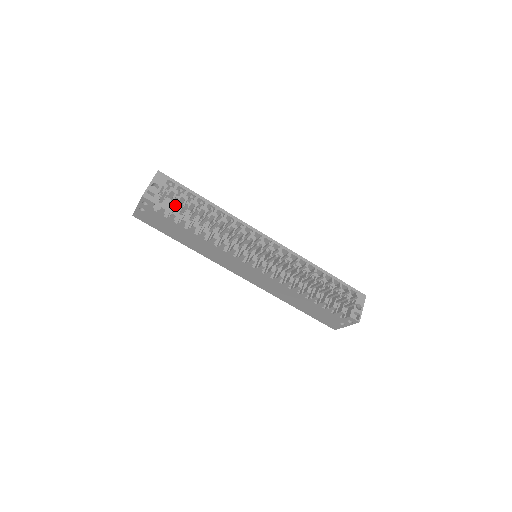
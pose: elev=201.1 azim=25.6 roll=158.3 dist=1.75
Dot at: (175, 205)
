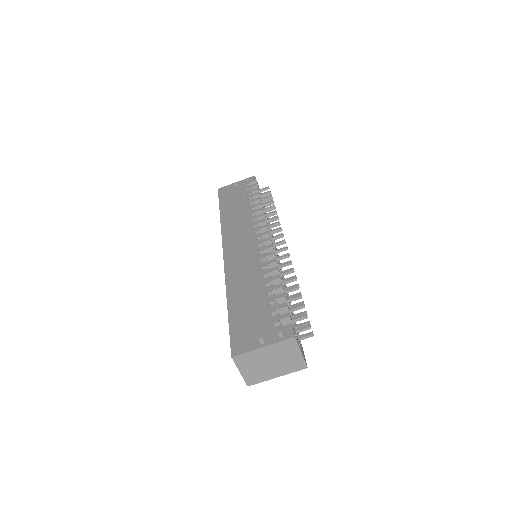
Dot at: occluded
